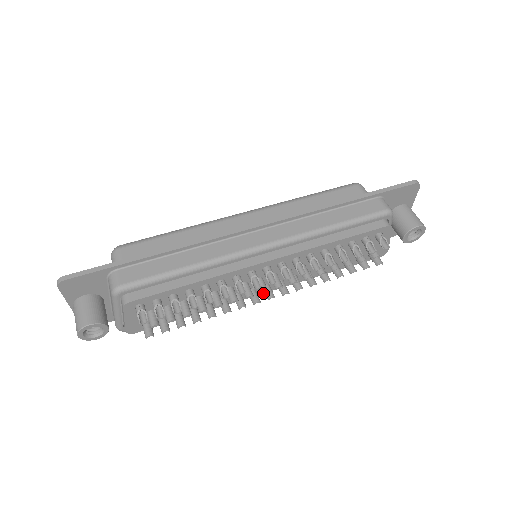
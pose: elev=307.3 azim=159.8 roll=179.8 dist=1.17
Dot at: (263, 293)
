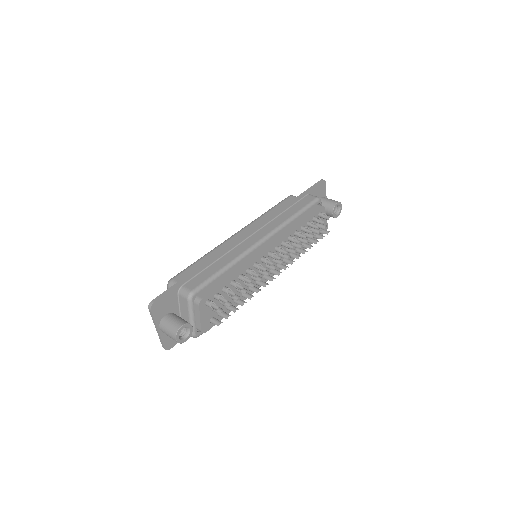
Dot at: occluded
